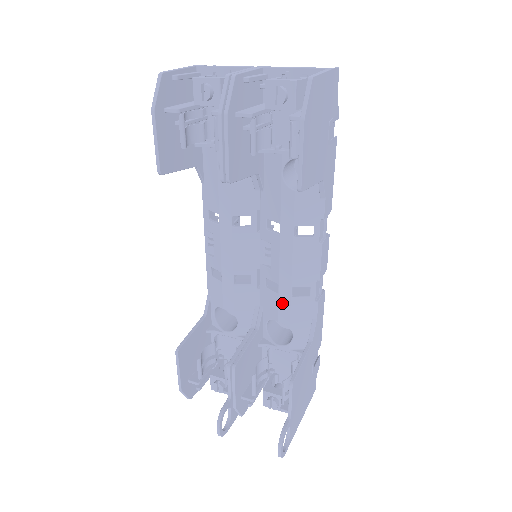
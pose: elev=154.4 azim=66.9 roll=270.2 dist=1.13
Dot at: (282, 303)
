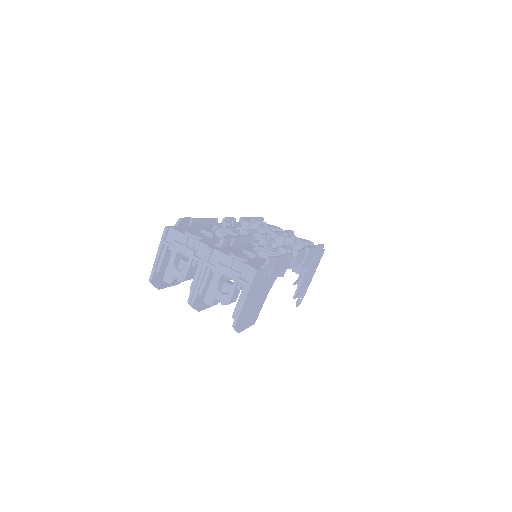
Dot at: occluded
